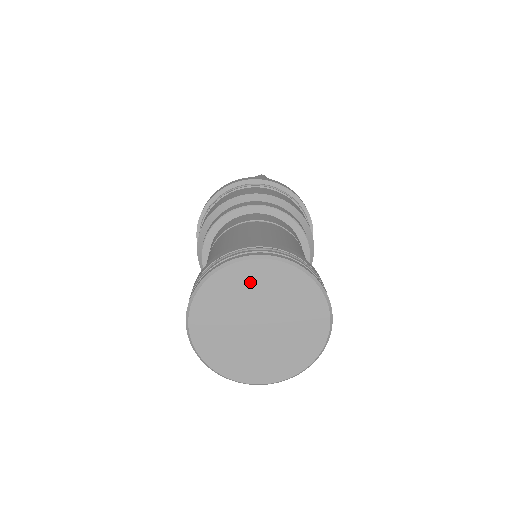
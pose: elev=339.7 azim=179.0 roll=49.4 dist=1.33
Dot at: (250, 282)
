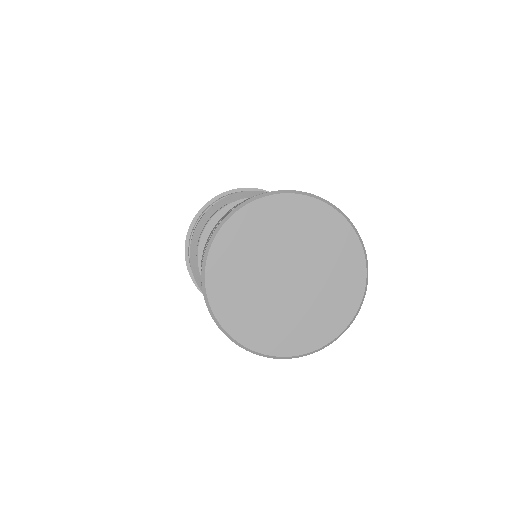
Dot at: (306, 224)
